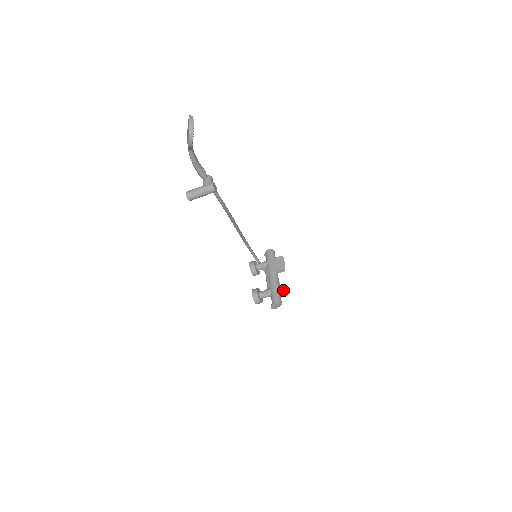
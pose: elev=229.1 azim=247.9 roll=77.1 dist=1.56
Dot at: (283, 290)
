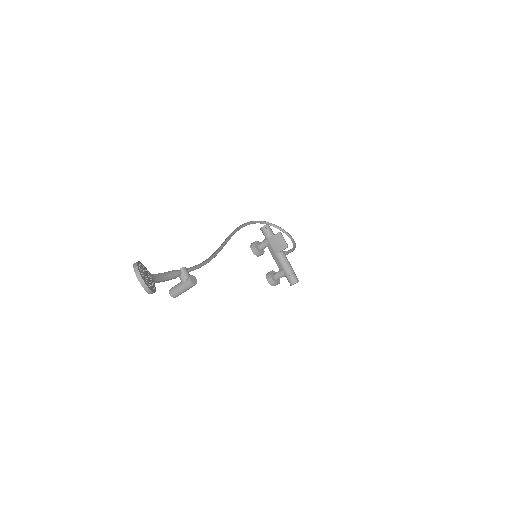
Dot at: (292, 248)
